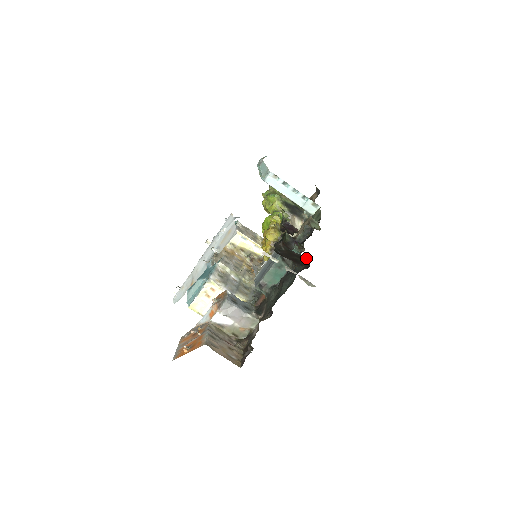
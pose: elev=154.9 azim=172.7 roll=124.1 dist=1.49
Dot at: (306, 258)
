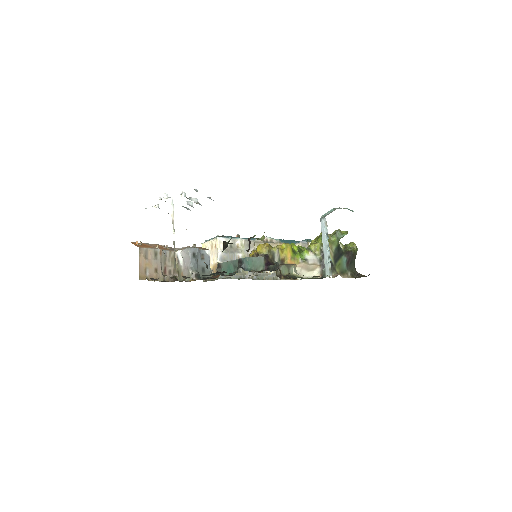
Dot at: occluded
